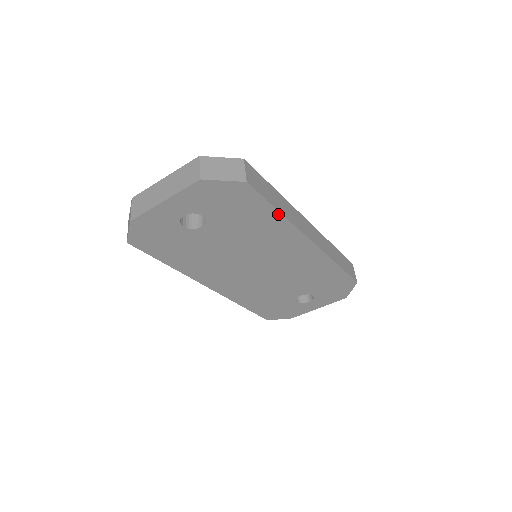
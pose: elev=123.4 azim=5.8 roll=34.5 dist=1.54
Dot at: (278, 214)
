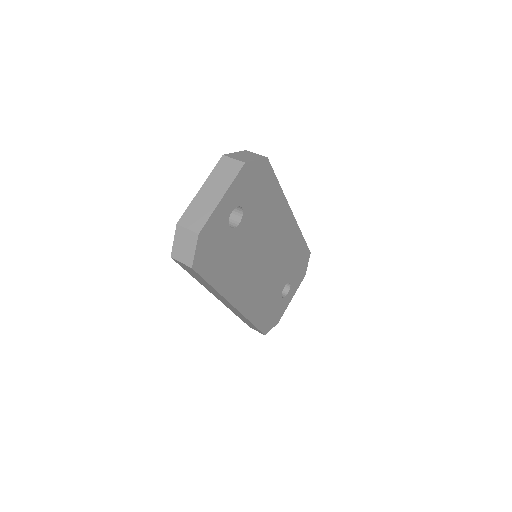
Dot at: (279, 189)
